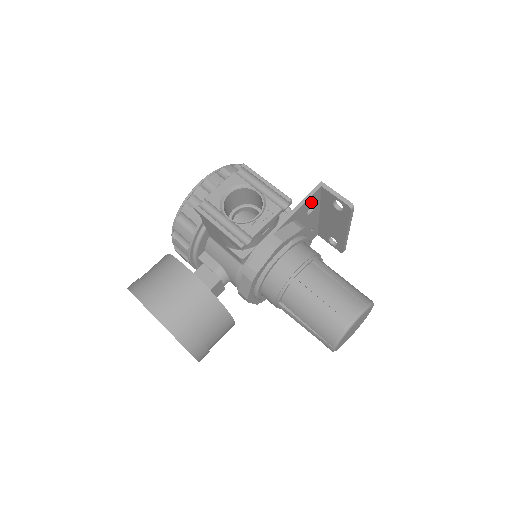
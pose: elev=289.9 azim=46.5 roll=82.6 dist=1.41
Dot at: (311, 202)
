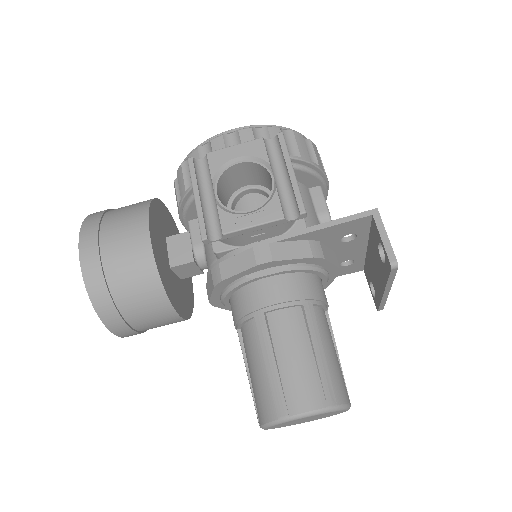
Dot at: (350, 228)
